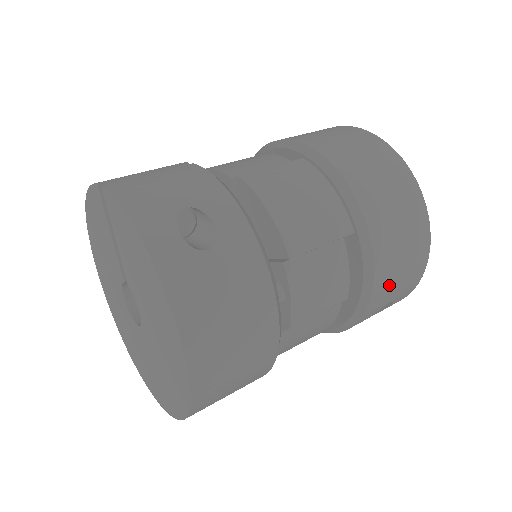
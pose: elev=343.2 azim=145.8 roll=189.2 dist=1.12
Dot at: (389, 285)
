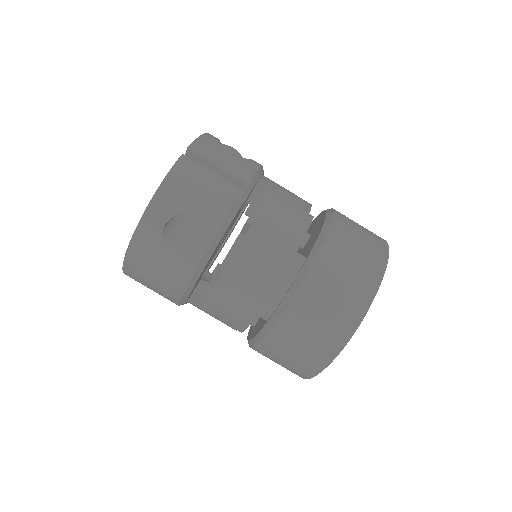
Dot at: (269, 357)
